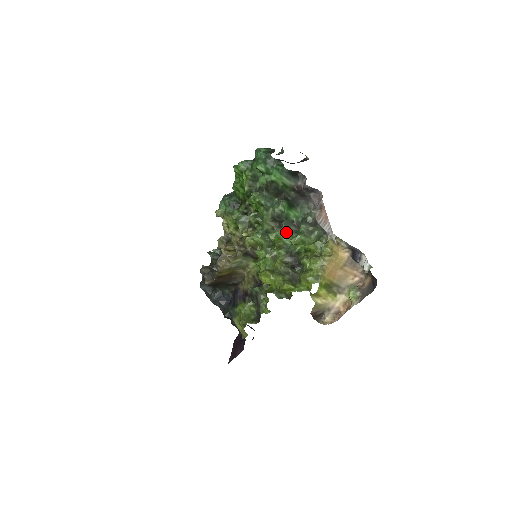
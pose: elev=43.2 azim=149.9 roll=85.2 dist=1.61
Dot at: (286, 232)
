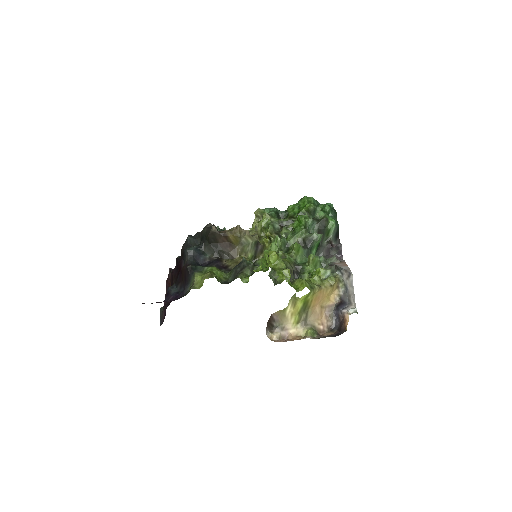
Dot at: (304, 254)
